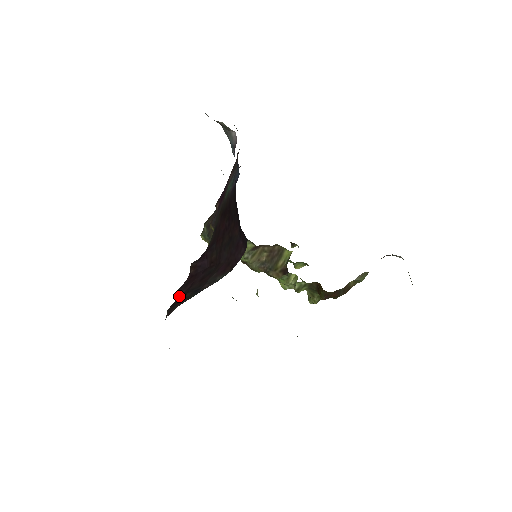
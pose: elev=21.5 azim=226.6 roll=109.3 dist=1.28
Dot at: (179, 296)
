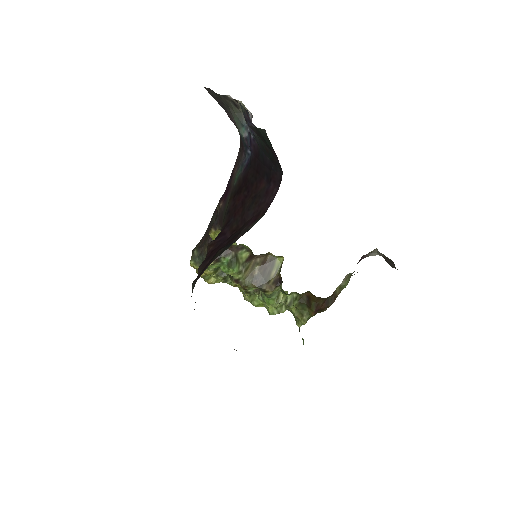
Dot at: (204, 266)
